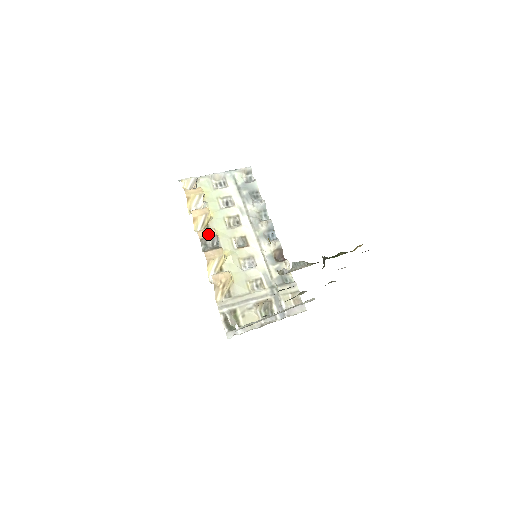
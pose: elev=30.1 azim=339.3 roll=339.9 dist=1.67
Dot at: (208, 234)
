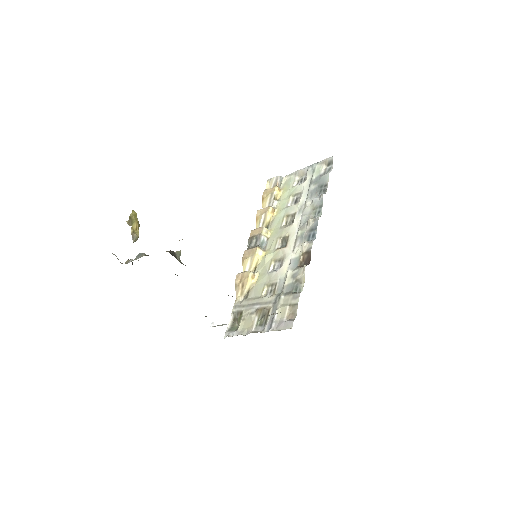
Dot at: (256, 233)
